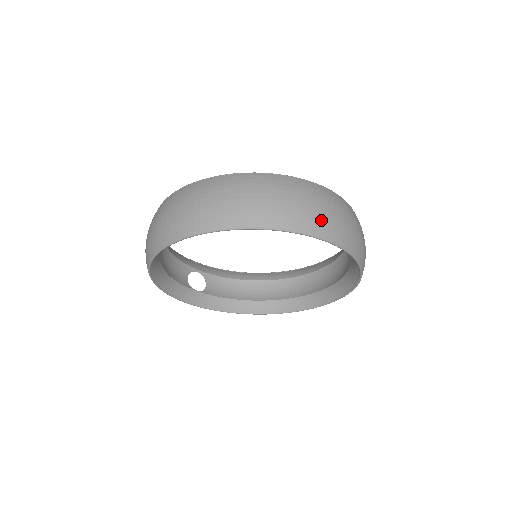
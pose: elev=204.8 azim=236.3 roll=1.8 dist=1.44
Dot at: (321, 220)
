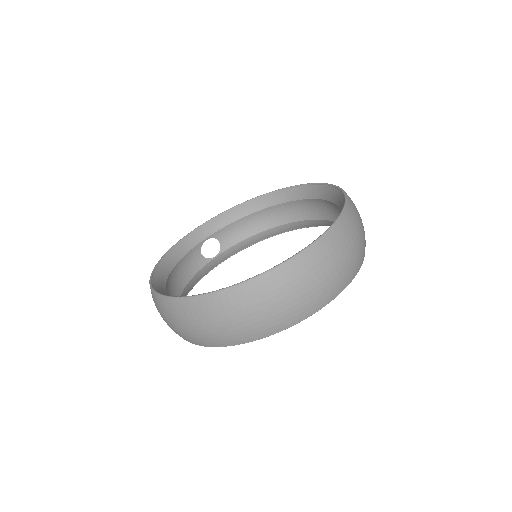
Dot at: (309, 302)
